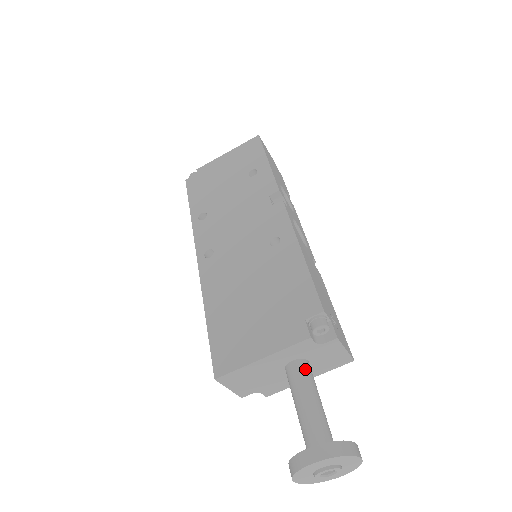
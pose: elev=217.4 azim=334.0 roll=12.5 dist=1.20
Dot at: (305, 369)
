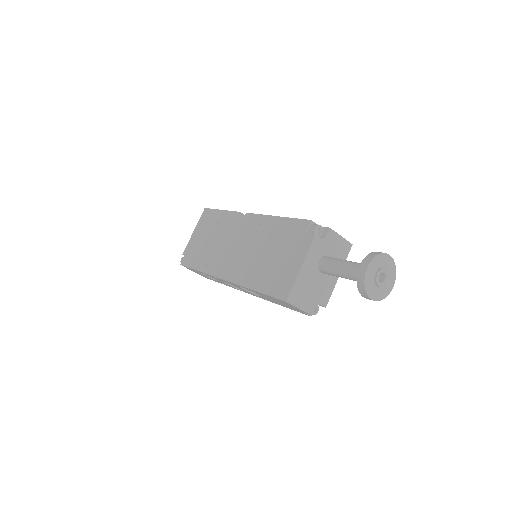
Dot at: (329, 258)
